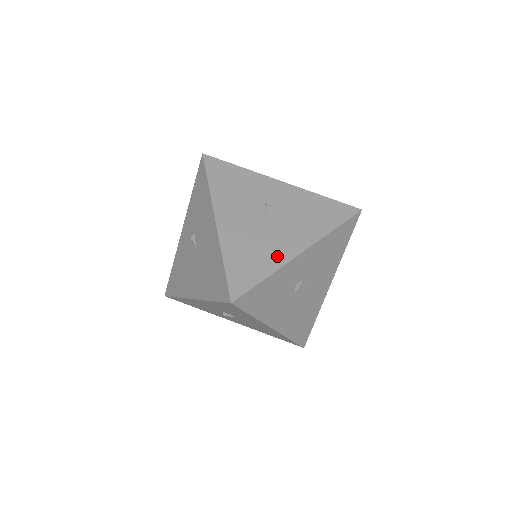
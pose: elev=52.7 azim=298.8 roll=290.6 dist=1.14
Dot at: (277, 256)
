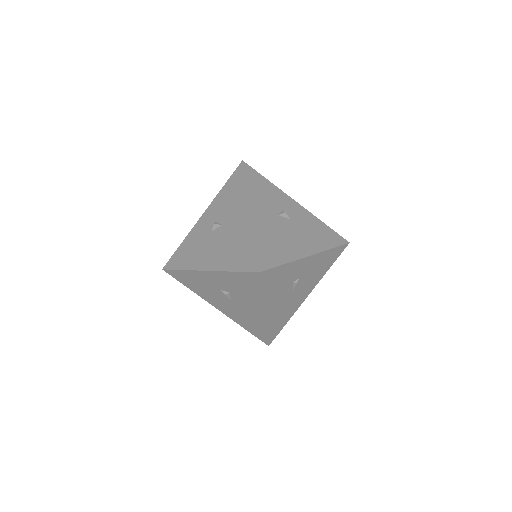
Dot at: occluded
